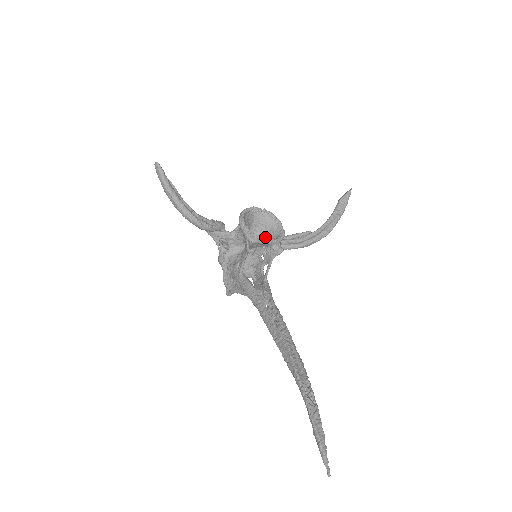
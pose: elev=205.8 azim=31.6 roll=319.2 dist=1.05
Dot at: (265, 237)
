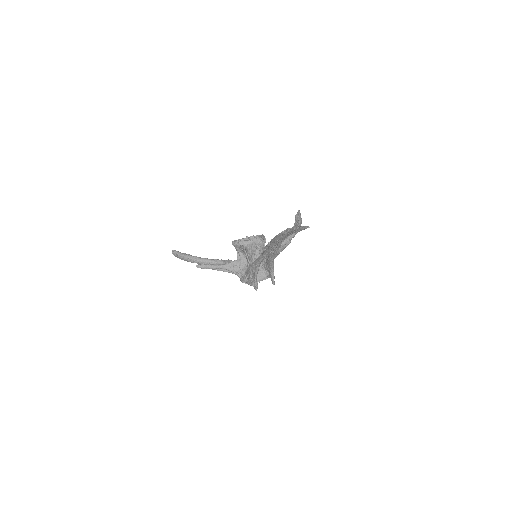
Dot at: occluded
